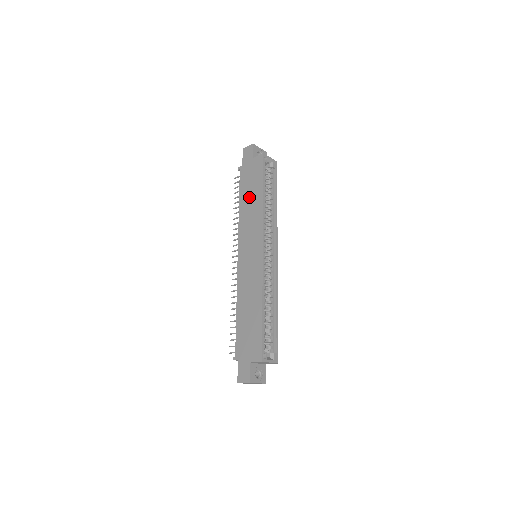
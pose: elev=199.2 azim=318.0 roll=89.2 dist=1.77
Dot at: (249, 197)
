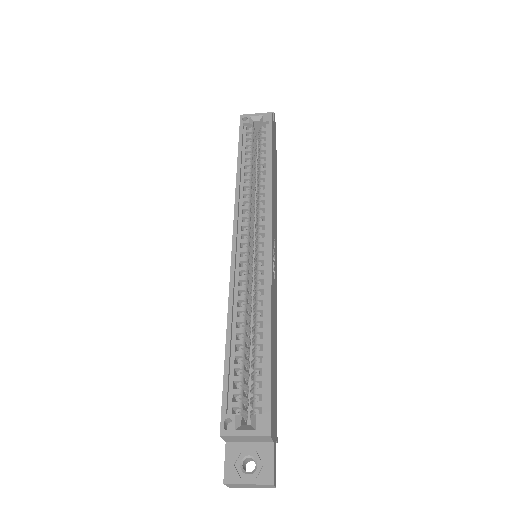
Dot at: occluded
